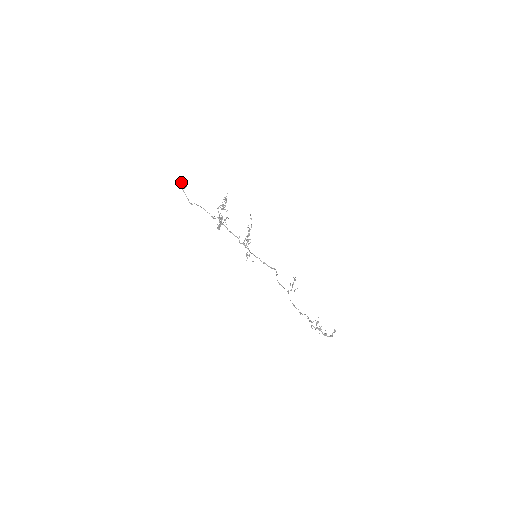
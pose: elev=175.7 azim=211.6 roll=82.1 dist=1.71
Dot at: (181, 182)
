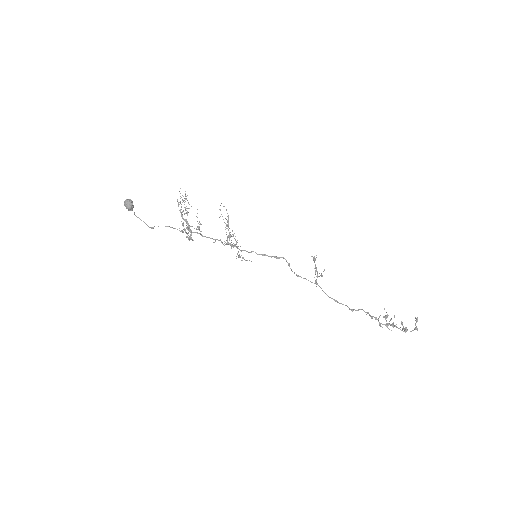
Dot at: (124, 203)
